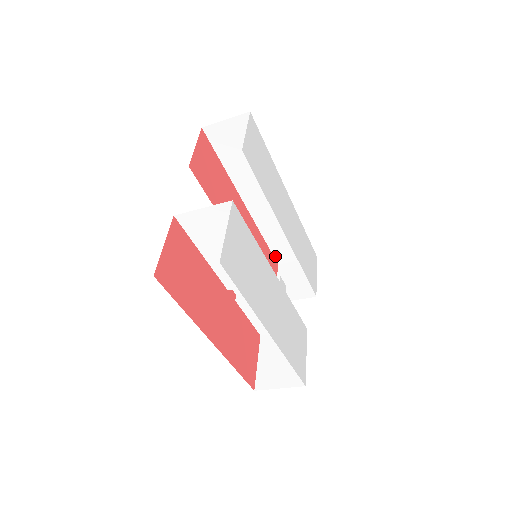
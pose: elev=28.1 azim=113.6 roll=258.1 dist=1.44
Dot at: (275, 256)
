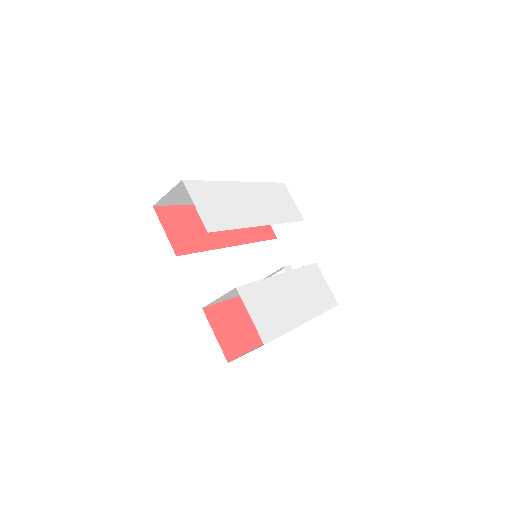
Dot at: occluded
